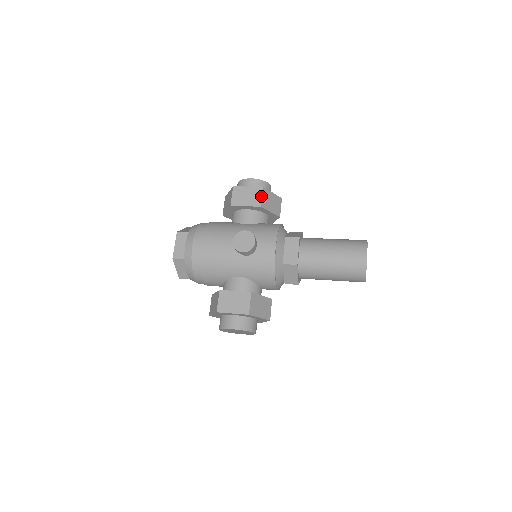
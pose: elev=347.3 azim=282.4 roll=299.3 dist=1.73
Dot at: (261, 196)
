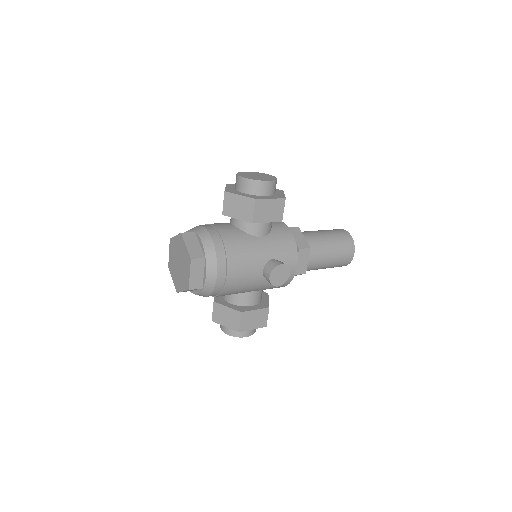
Dot at: (283, 210)
